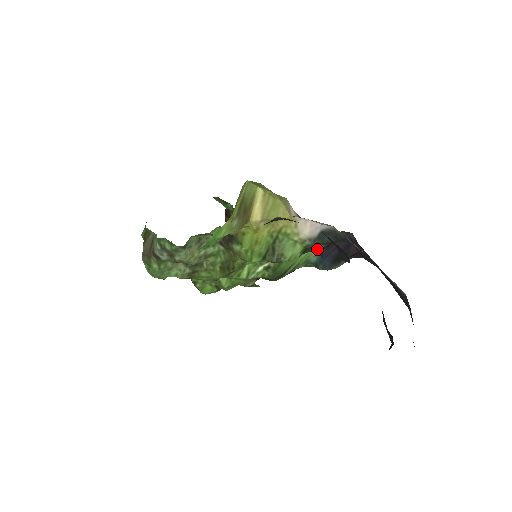
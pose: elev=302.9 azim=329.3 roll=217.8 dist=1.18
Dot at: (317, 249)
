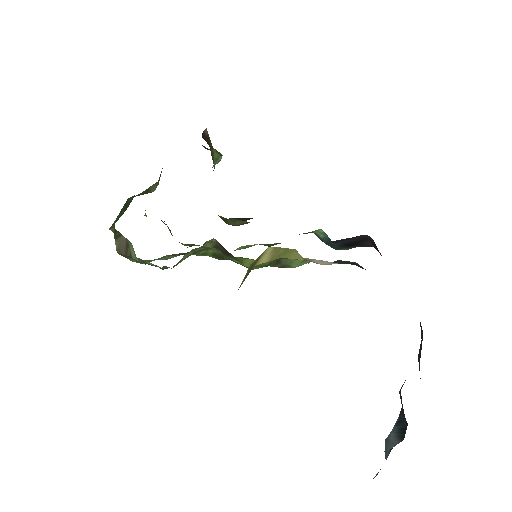
Dot at: occluded
